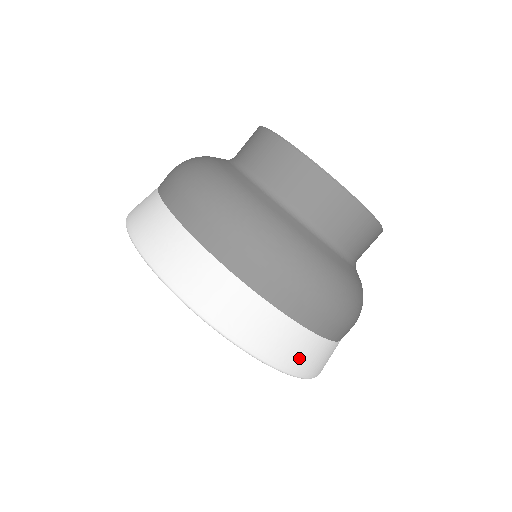
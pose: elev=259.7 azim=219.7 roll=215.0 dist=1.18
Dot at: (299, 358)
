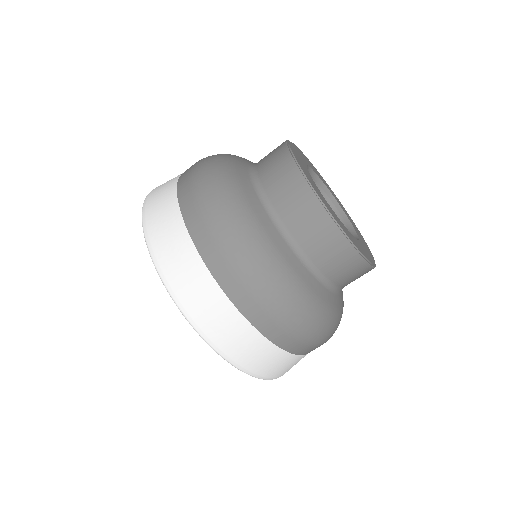
Dot at: occluded
